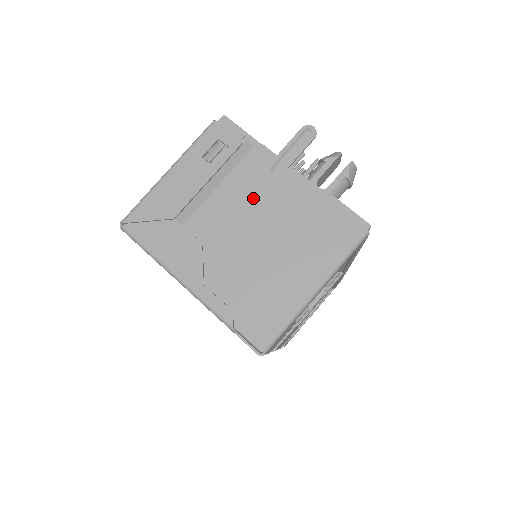
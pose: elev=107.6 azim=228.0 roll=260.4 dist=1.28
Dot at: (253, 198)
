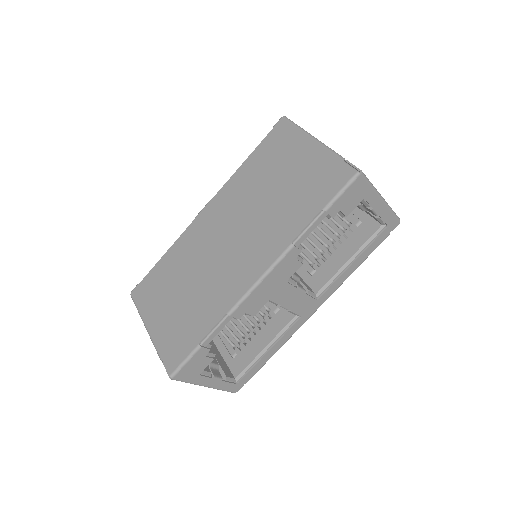
Dot at: occluded
